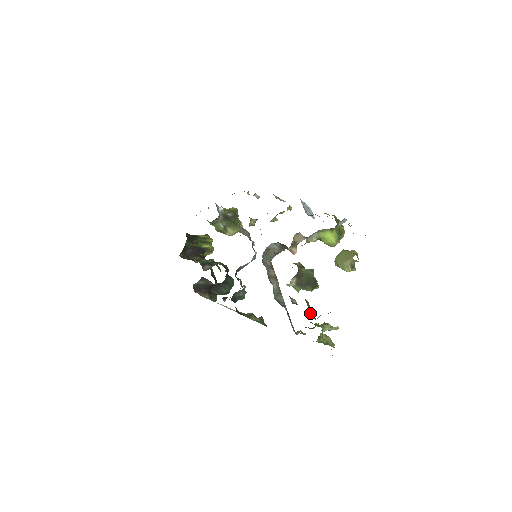
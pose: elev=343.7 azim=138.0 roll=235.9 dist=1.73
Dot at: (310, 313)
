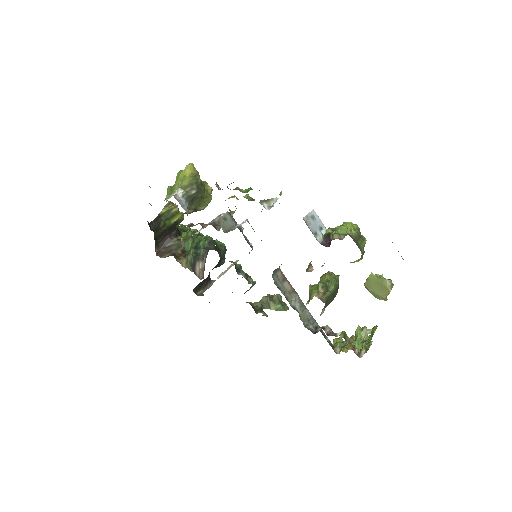
Dot at: (351, 347)
